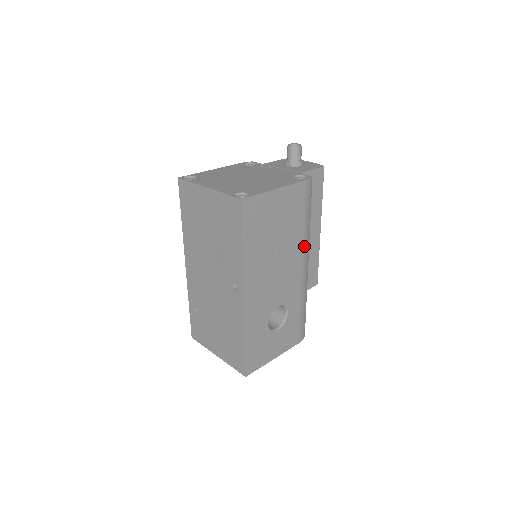
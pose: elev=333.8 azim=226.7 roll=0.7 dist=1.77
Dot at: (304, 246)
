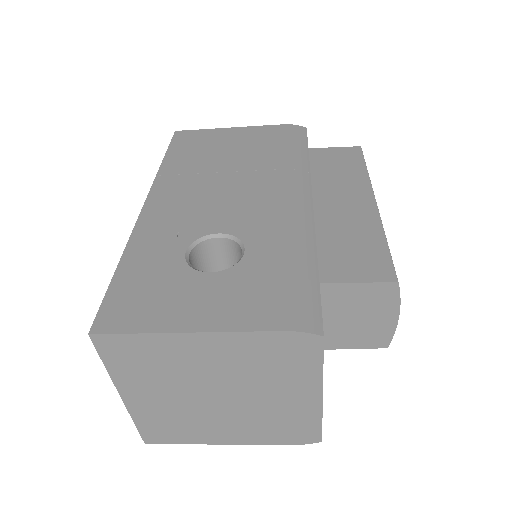
Dot at: (291, 175)
